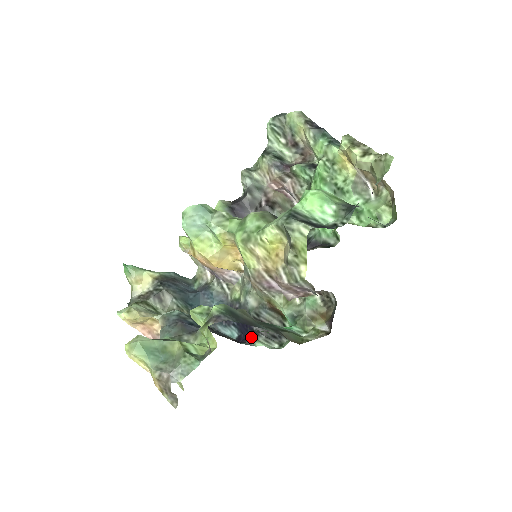
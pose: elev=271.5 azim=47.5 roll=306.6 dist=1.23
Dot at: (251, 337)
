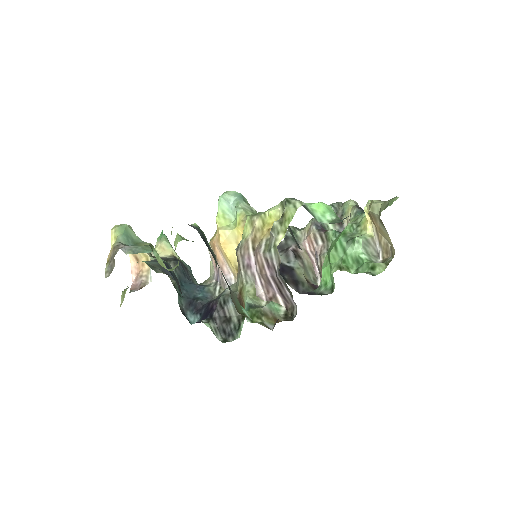
Dot at: (206, 319)
